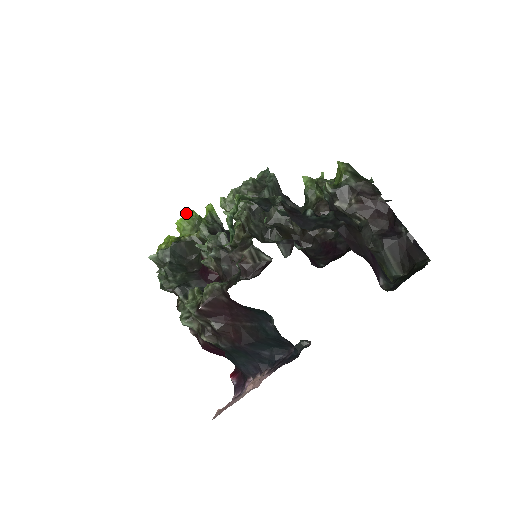
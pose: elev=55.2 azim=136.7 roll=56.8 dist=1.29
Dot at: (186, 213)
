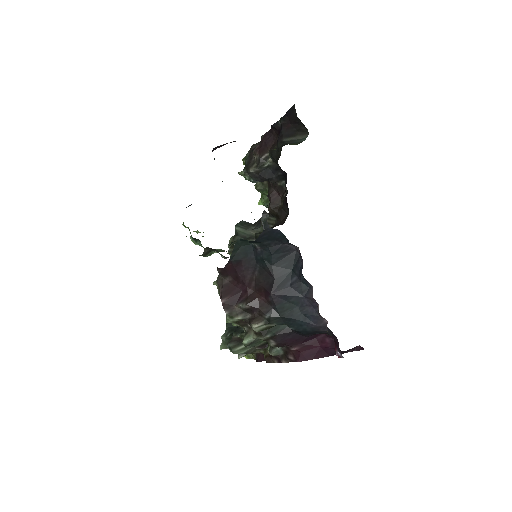
Dot at: occluded
